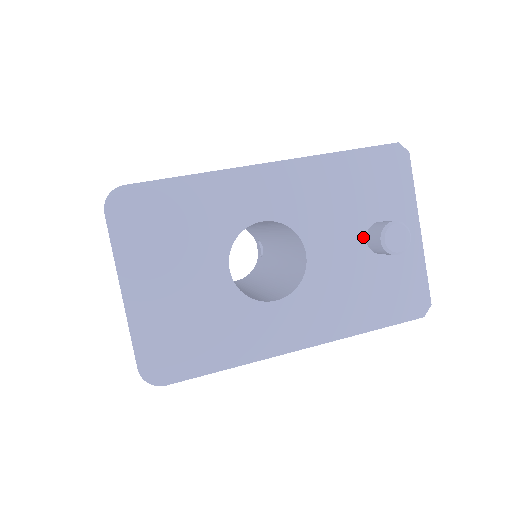
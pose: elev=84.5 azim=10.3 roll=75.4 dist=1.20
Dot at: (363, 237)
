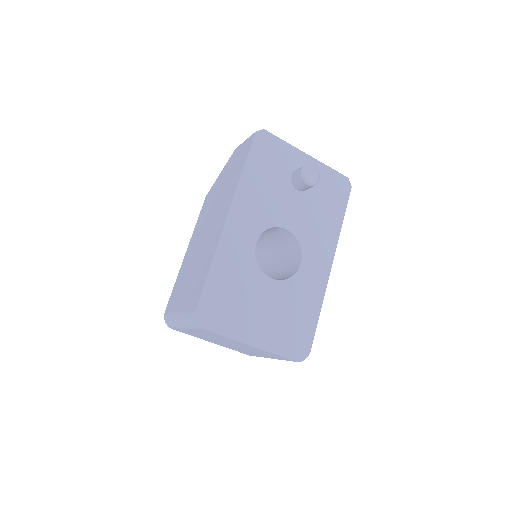
Dot at: (295, 191)
